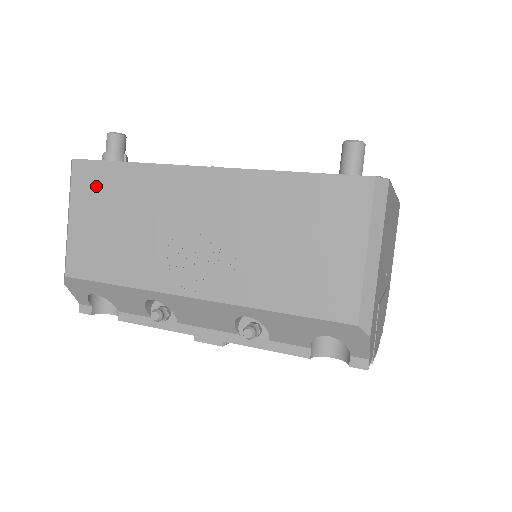
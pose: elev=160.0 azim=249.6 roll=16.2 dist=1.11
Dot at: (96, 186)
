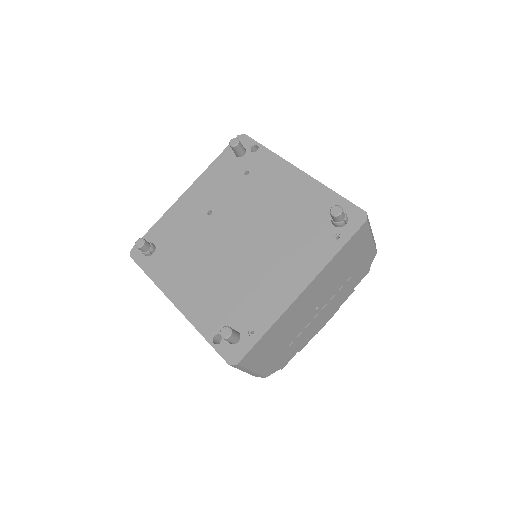
Dot at: occluded
